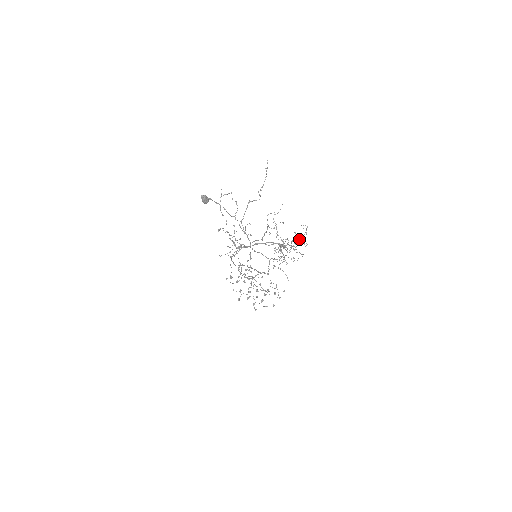
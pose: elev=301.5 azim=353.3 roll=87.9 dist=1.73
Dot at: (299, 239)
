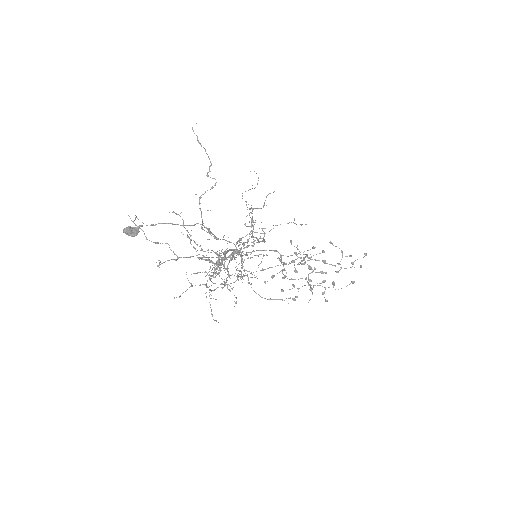
Dot at: (261, 228)
